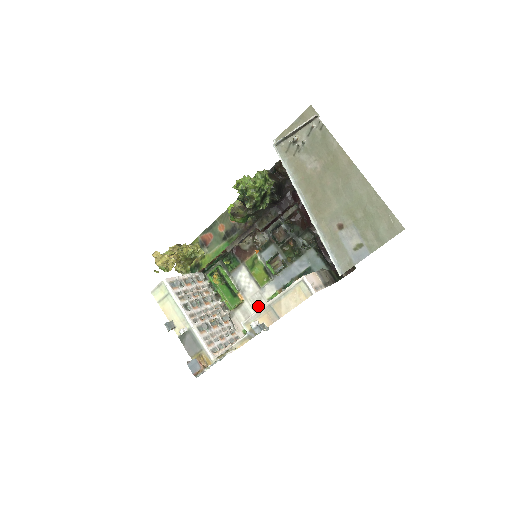
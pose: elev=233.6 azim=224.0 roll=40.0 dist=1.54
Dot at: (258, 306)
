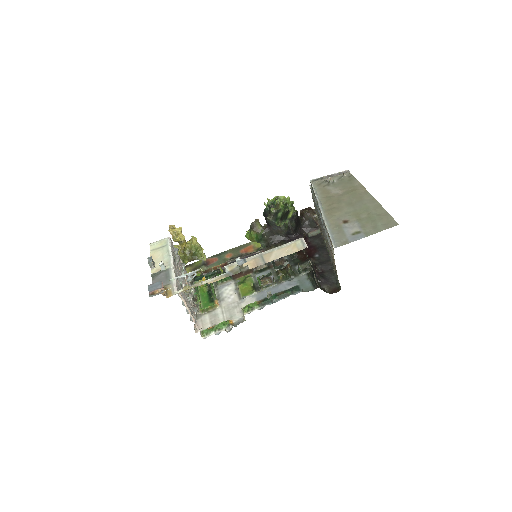
Dot at: (230, 312)
